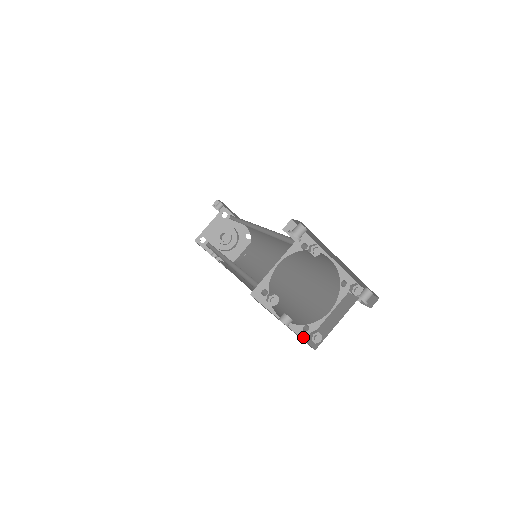
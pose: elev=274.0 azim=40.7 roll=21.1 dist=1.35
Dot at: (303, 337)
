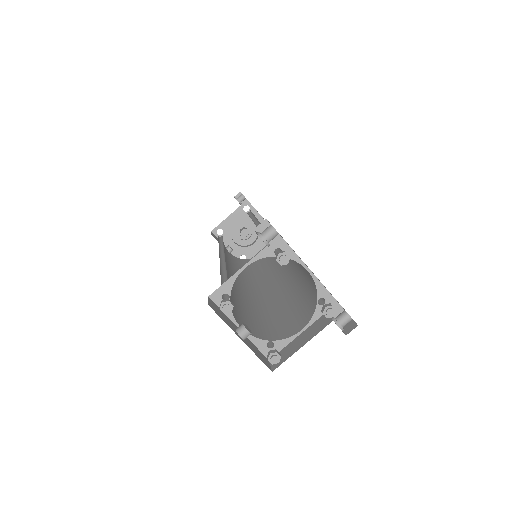
Dot at: (266, 354)
